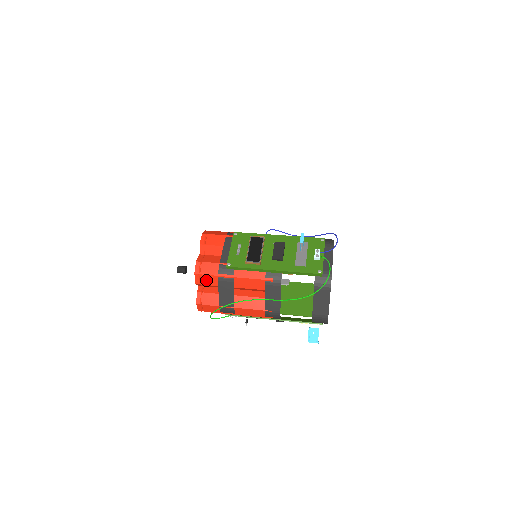
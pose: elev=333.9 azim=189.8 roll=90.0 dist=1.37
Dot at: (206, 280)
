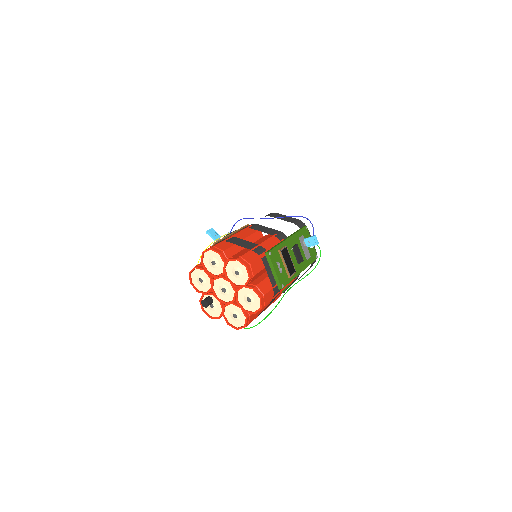
Dot at: occluded
